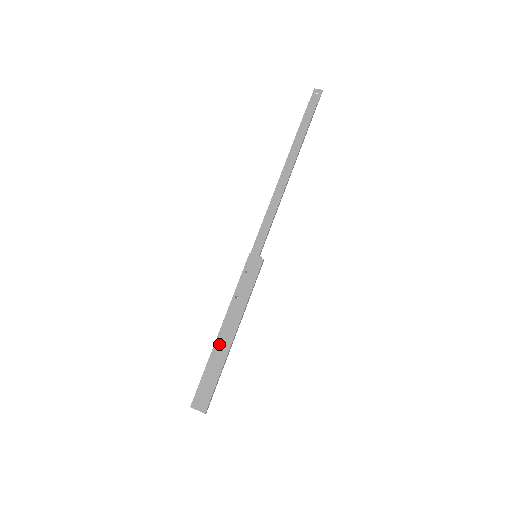
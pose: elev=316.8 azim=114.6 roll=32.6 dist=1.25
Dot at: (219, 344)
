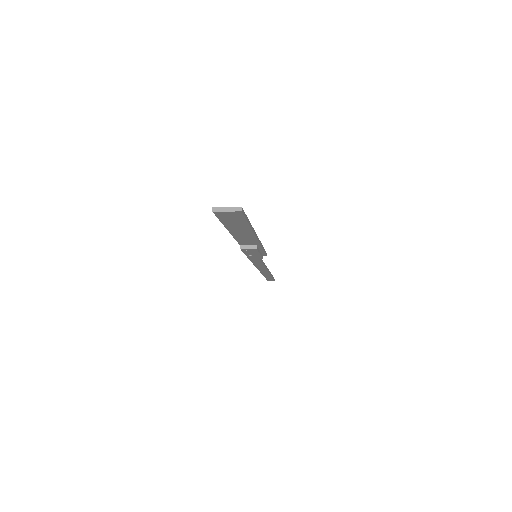
Dot at: occluded
